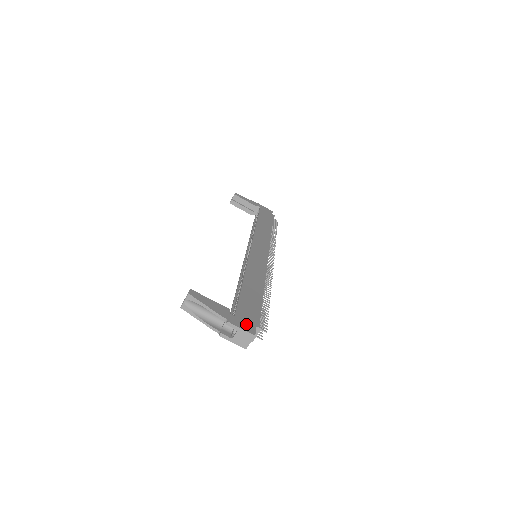
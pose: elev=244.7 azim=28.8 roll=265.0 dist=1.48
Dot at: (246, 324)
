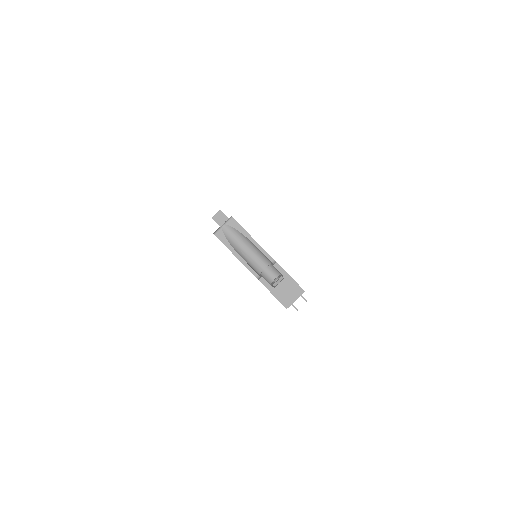
Dot at: occluded
